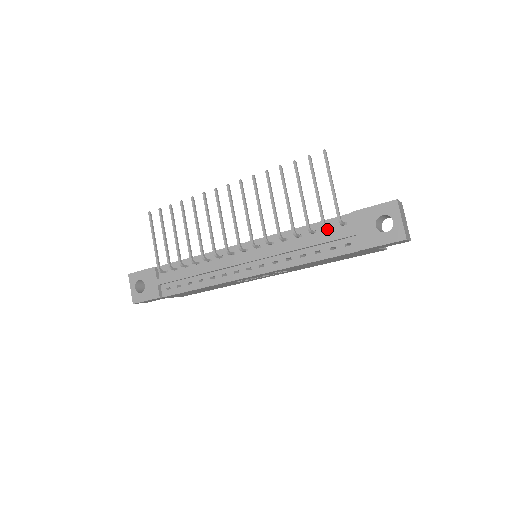
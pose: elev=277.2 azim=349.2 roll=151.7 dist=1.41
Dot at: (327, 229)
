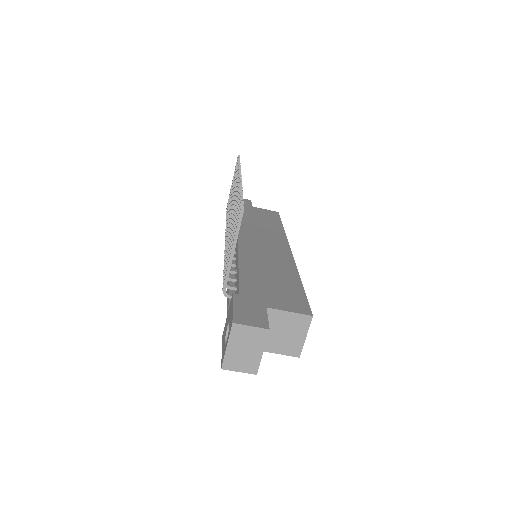
Dot at: (234, 288)
